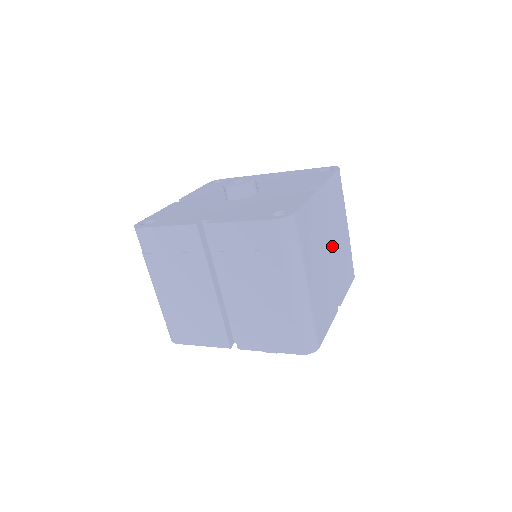
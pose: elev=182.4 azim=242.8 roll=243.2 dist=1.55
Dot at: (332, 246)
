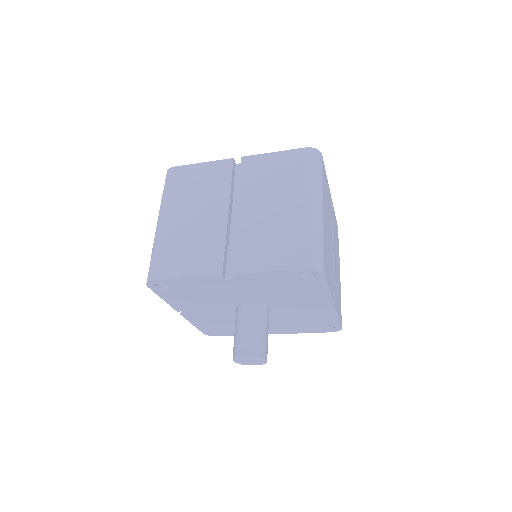
Dot at: (333, 249)
